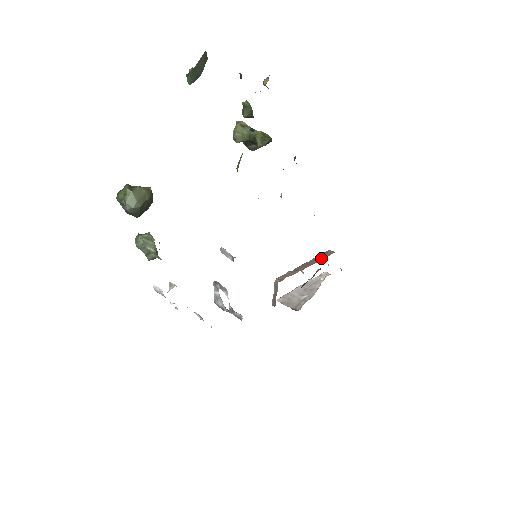
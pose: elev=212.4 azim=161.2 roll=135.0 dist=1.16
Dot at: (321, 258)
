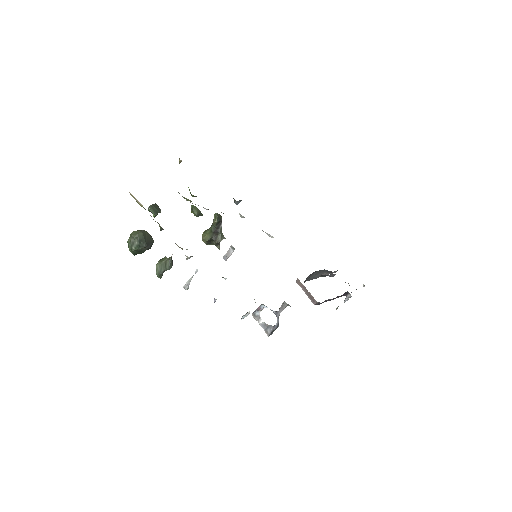
Dot at: occluded
